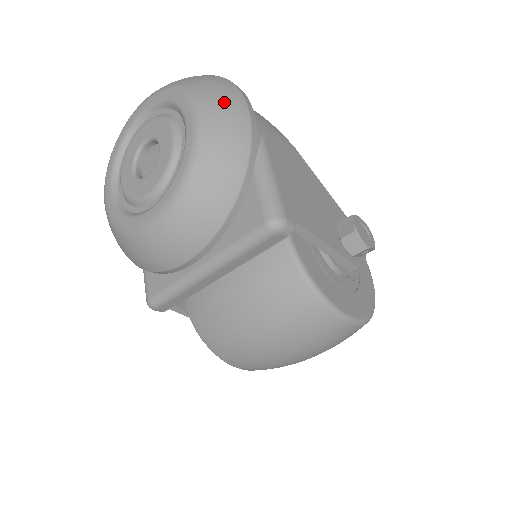
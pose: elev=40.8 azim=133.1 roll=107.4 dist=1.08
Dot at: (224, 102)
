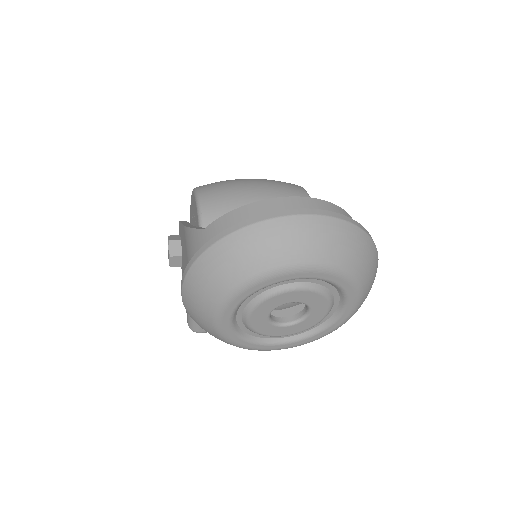
Dot at: occluded
